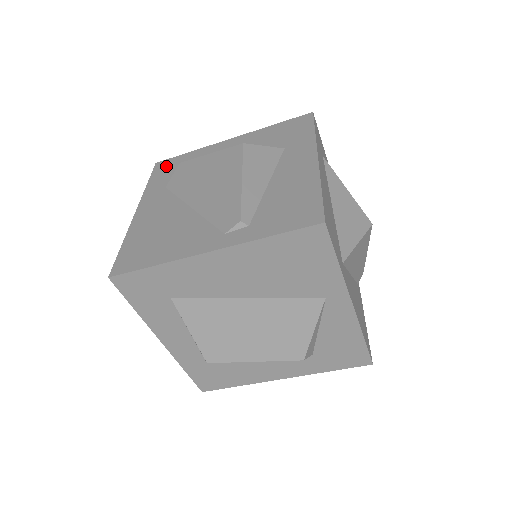
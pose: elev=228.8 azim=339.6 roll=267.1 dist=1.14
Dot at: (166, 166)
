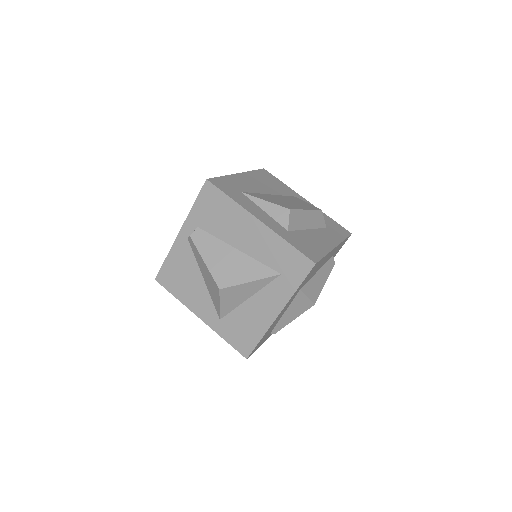
Dot at: occluded
